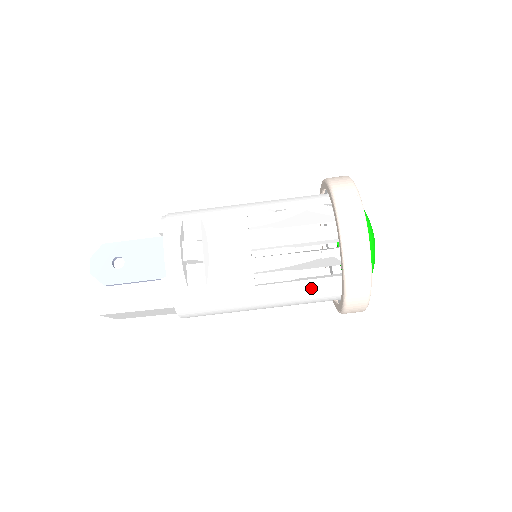
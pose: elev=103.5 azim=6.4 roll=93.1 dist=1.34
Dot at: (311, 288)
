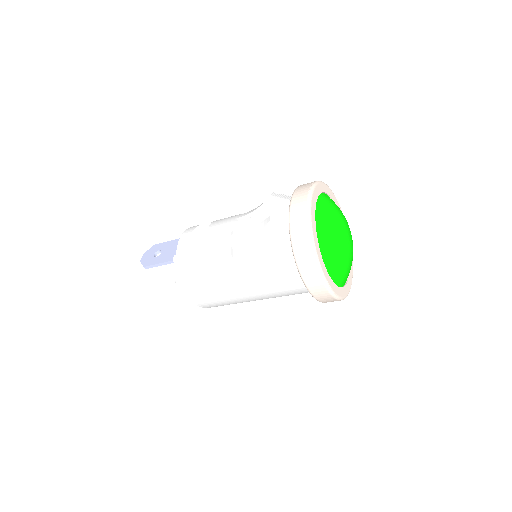
Dot at: (274, 259)
